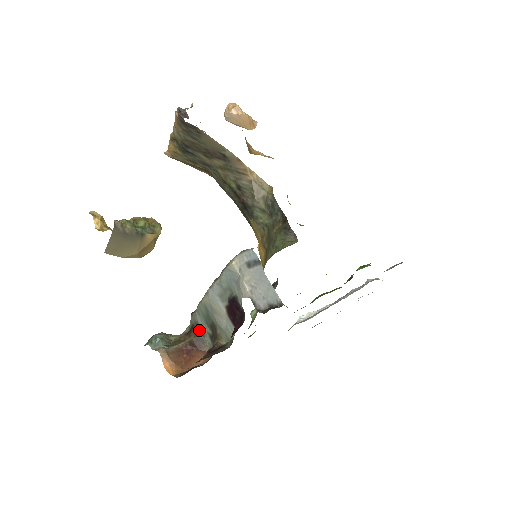
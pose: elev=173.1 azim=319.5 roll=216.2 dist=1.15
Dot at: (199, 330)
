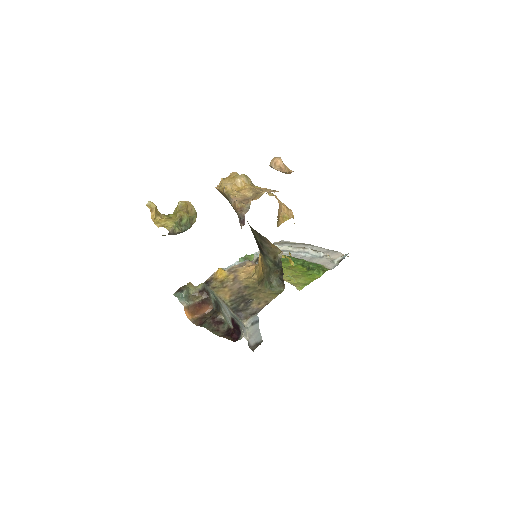
Dot at: (209, 295)
